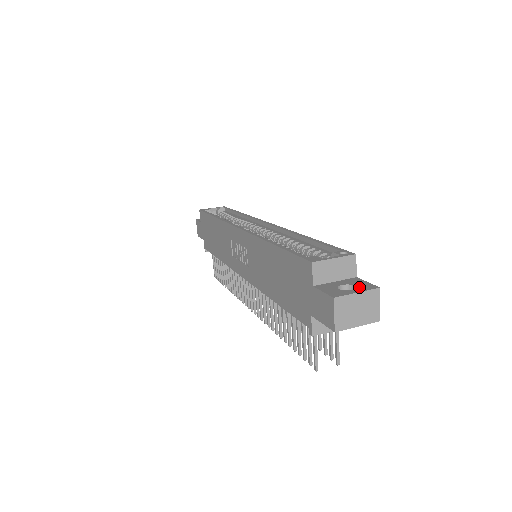
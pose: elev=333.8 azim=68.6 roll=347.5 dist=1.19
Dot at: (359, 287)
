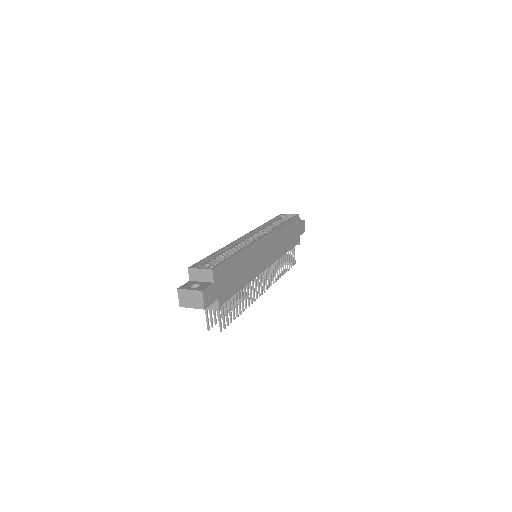
Dot at: (197, 288)
